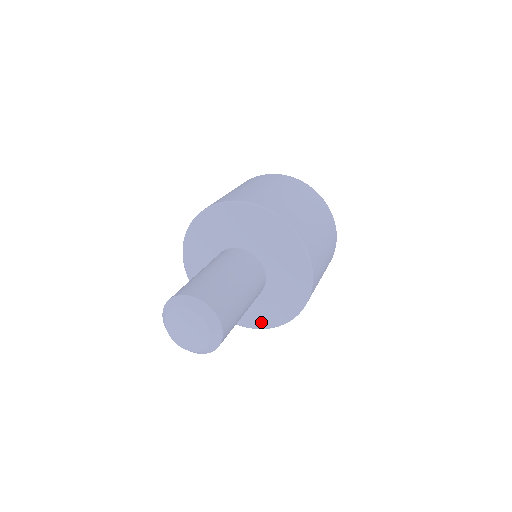
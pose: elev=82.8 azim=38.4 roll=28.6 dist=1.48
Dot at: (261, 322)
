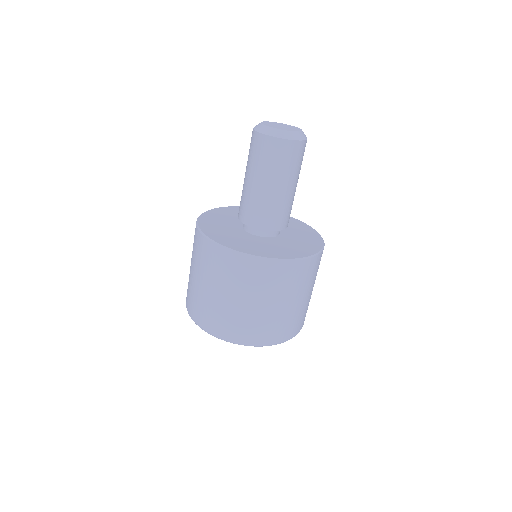
Dot at: (299, 254)
